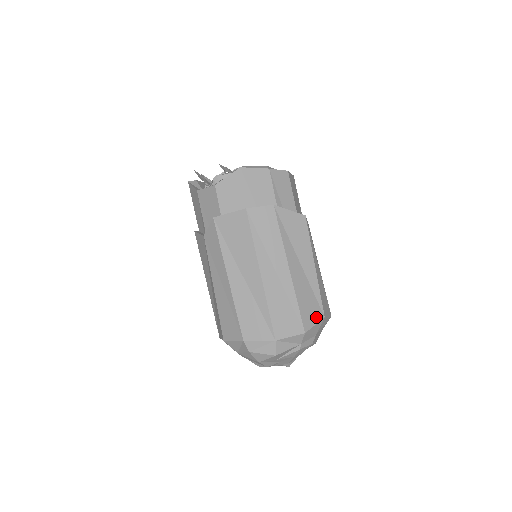
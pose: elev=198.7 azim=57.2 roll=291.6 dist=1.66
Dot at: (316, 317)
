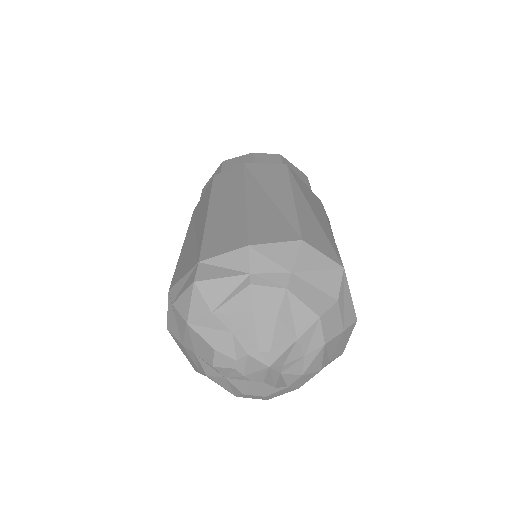
Dot at: (282, 237)
